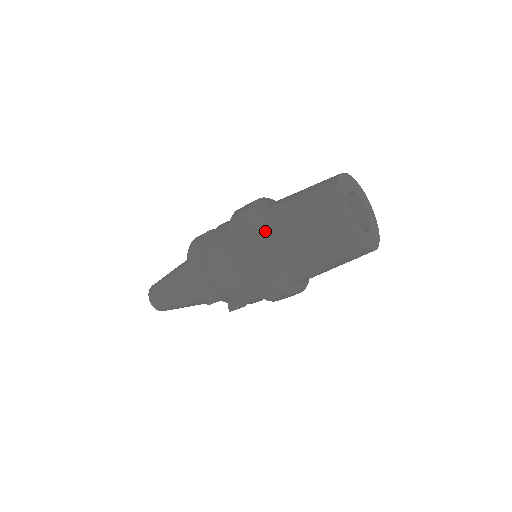
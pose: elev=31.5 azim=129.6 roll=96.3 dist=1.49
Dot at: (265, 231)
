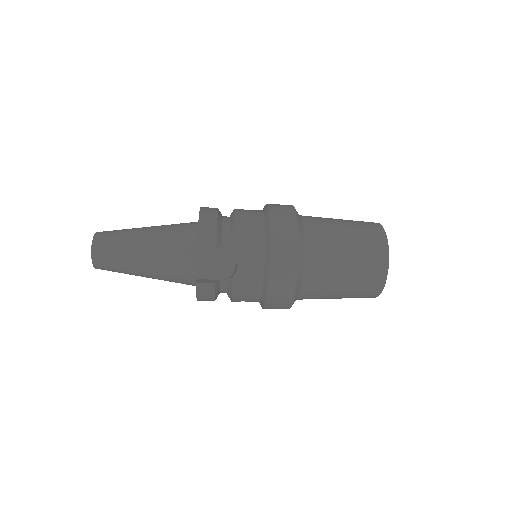
Dot at: (305, 217)
